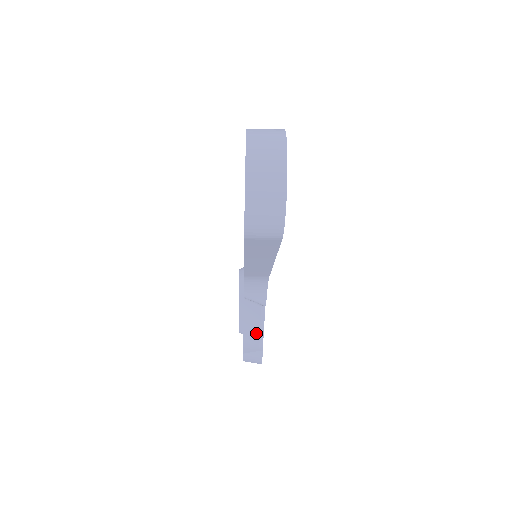
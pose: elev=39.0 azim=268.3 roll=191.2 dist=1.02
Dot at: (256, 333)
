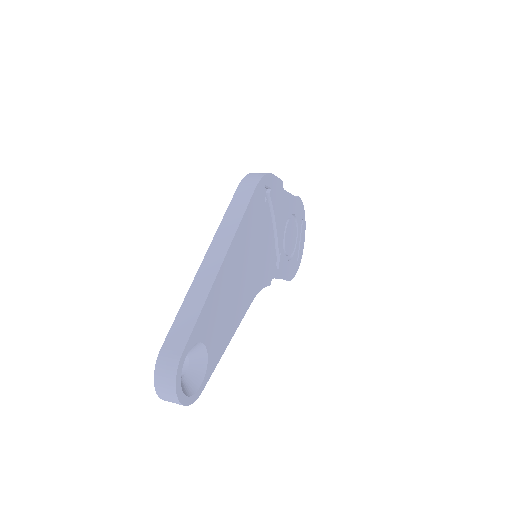
Dot at: occluded
